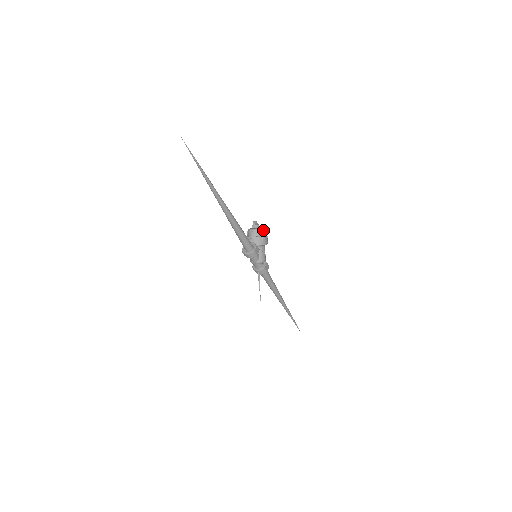
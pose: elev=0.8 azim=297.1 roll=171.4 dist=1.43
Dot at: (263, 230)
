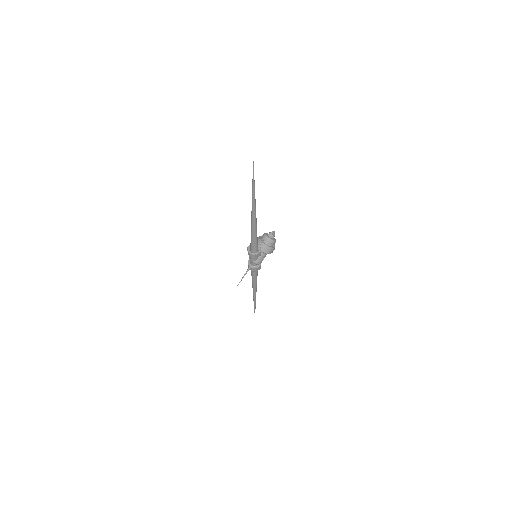
Dot at: (275, 242)
